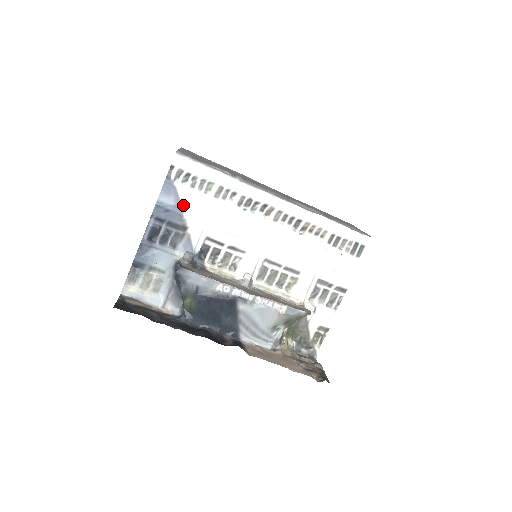
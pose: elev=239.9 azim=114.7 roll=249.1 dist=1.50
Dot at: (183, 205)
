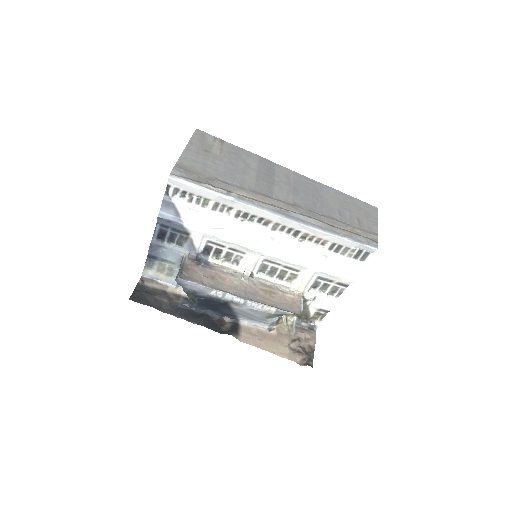
Dot at: (183, 217)
